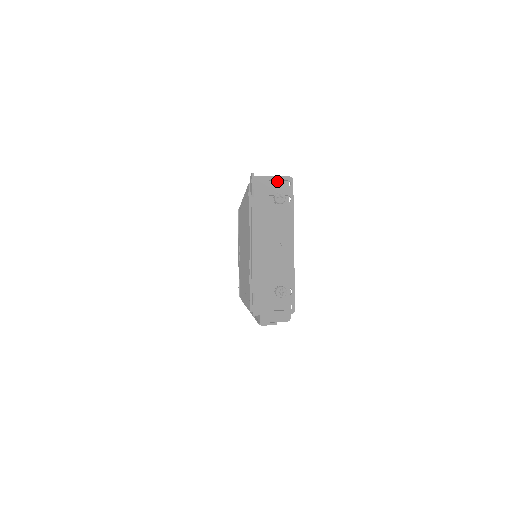
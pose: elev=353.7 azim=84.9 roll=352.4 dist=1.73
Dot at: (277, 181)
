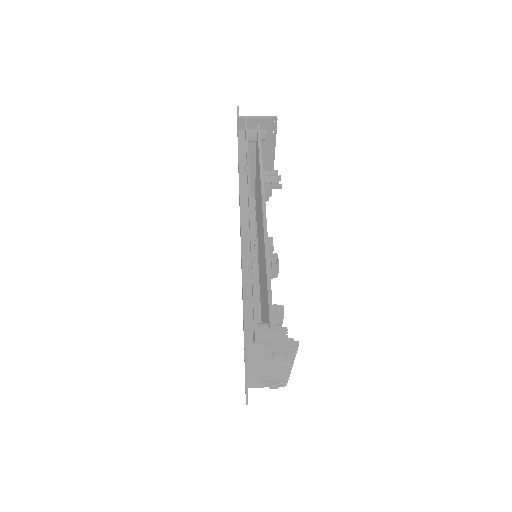
Dot at: (278, 344)
